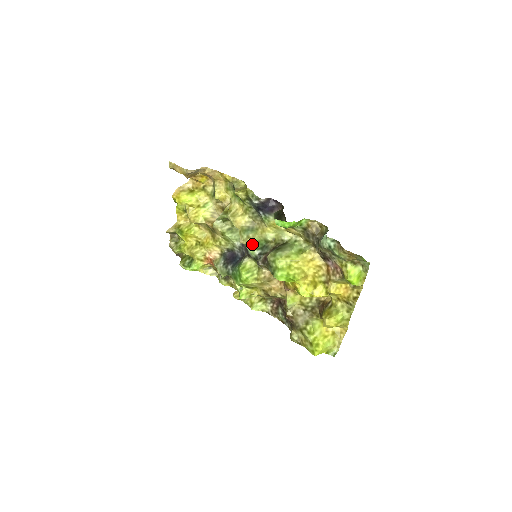
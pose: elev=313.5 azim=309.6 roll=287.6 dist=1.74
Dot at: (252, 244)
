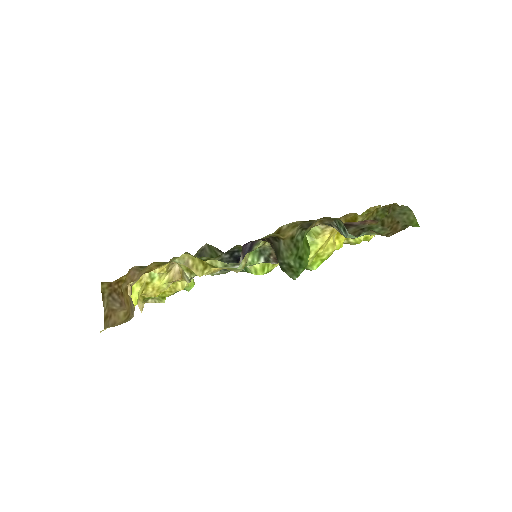
Dot at: (249, 262)
